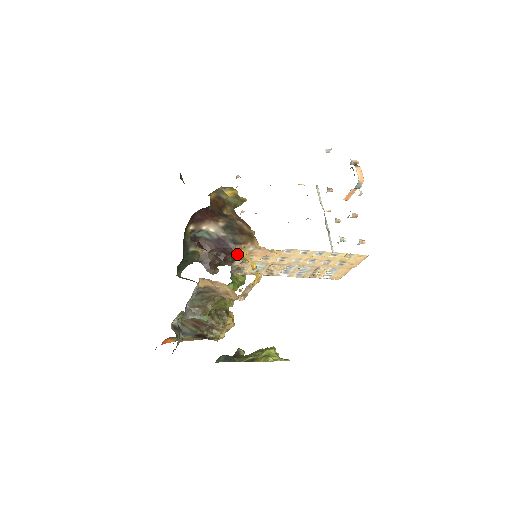
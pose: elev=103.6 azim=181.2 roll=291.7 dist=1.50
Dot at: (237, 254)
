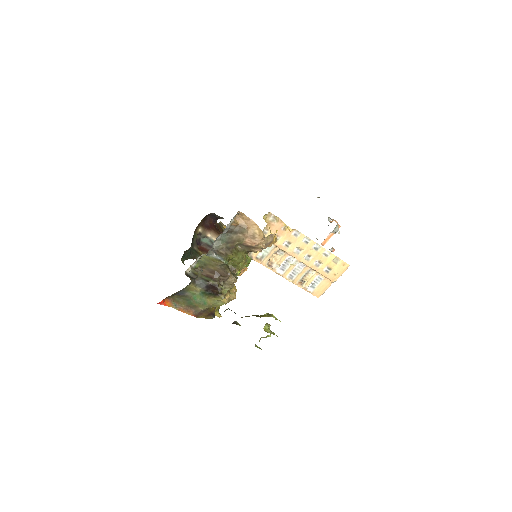
Dot at: occluded
